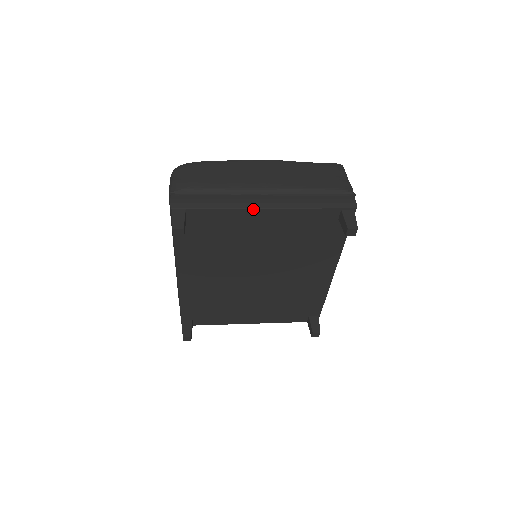
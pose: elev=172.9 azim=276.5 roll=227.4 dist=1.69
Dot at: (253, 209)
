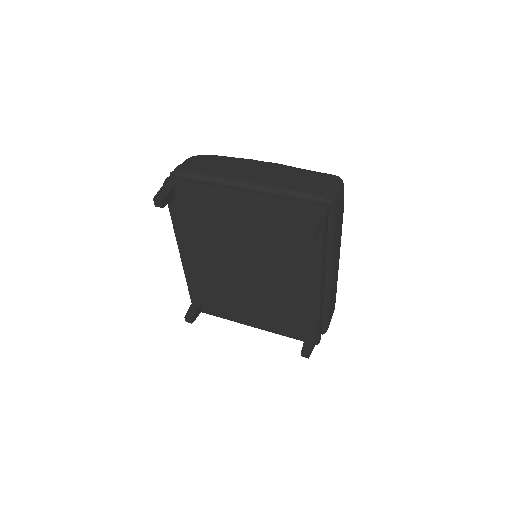
Dot at: (227, 197)
